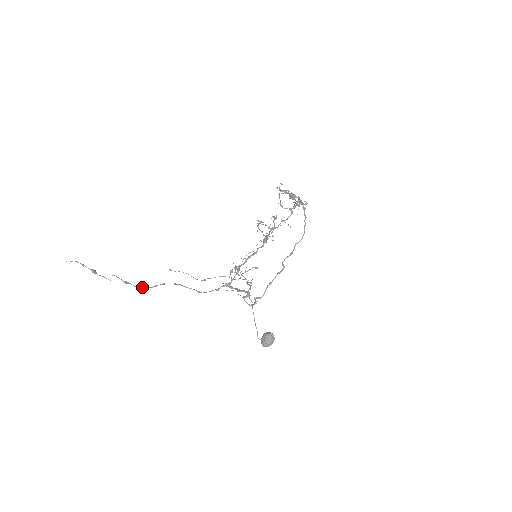
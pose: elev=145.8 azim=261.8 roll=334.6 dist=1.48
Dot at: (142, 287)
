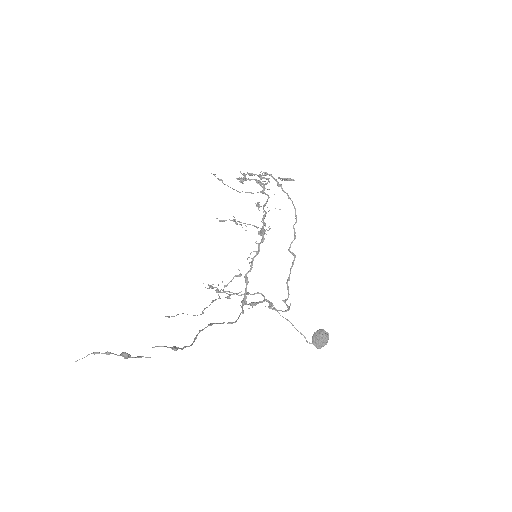
Dot at: (187, 346)
